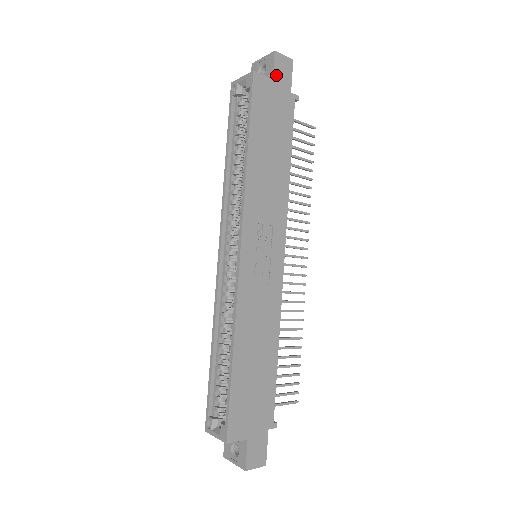
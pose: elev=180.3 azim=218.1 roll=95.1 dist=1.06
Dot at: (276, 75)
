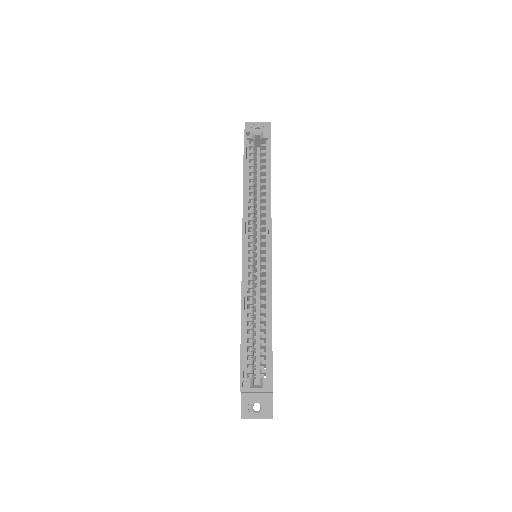
Dot at: occluded
